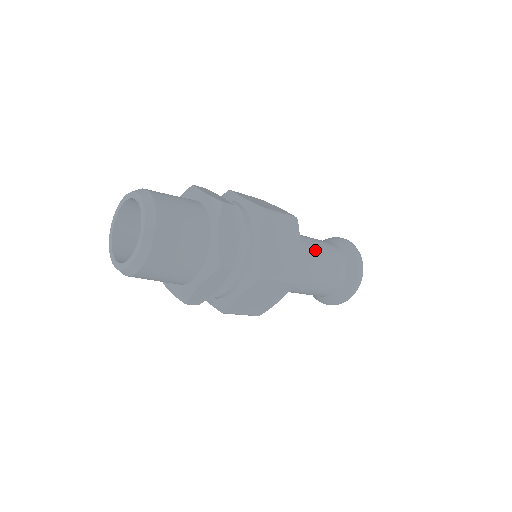
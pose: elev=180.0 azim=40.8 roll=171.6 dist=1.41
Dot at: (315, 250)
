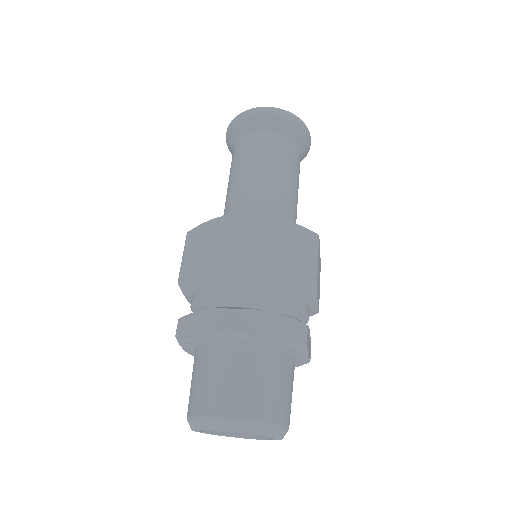
Dot at: (294, 193)
